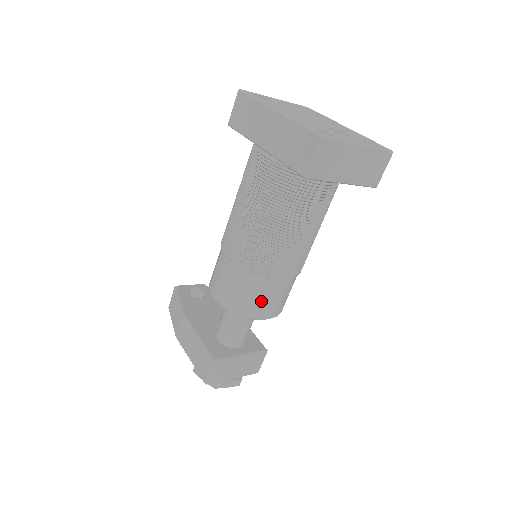
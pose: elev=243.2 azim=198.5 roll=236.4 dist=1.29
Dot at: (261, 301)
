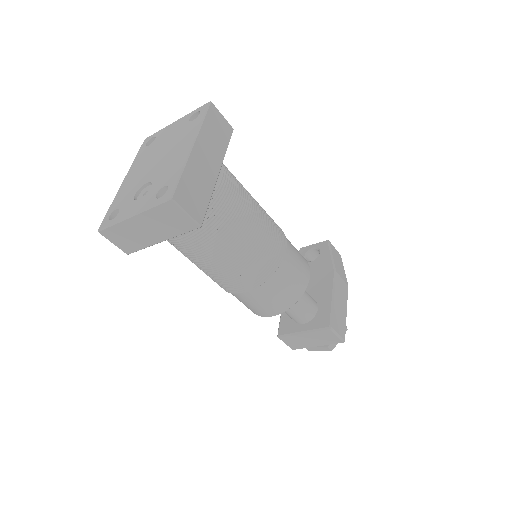
Dot at: (249, 306)
